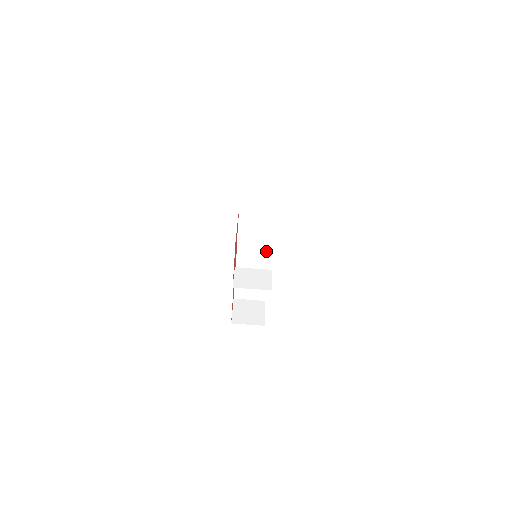
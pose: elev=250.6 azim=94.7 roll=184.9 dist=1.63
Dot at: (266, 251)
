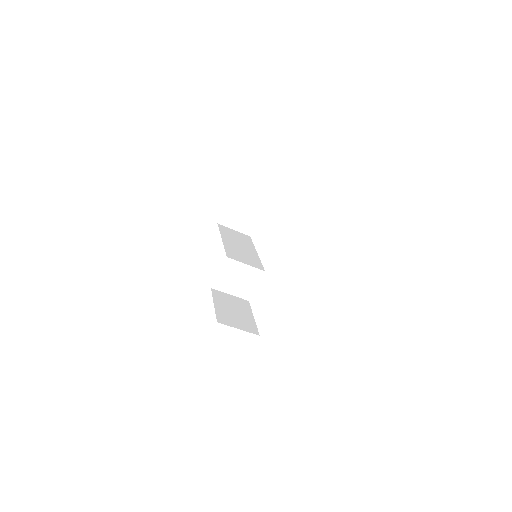
Dot at: occluded
